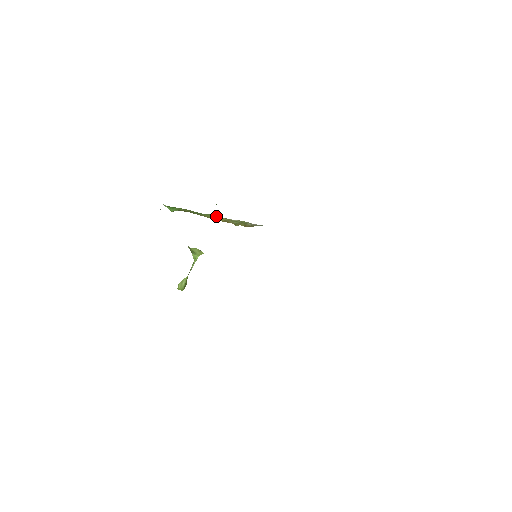
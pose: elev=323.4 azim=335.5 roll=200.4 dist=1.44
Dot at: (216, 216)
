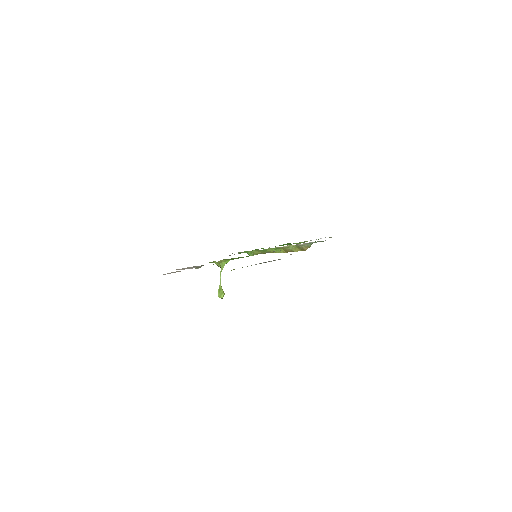
Dot at: (276, 249)
